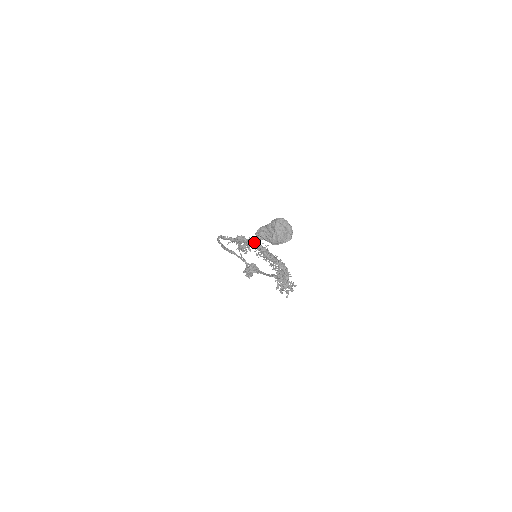
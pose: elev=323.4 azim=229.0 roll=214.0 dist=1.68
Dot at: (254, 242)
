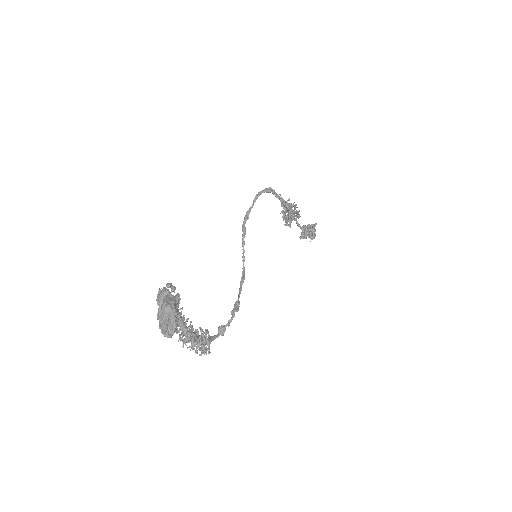
Dot at: occluded
